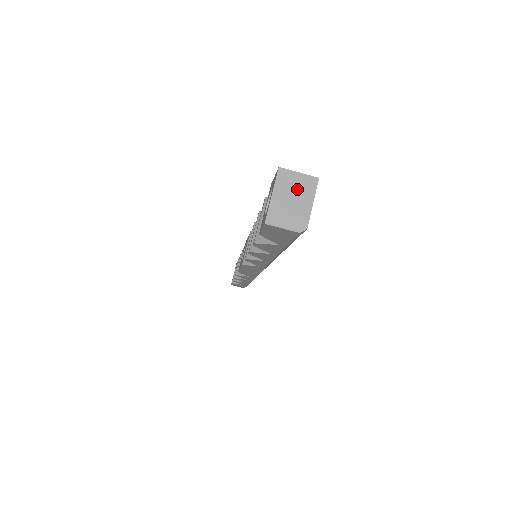
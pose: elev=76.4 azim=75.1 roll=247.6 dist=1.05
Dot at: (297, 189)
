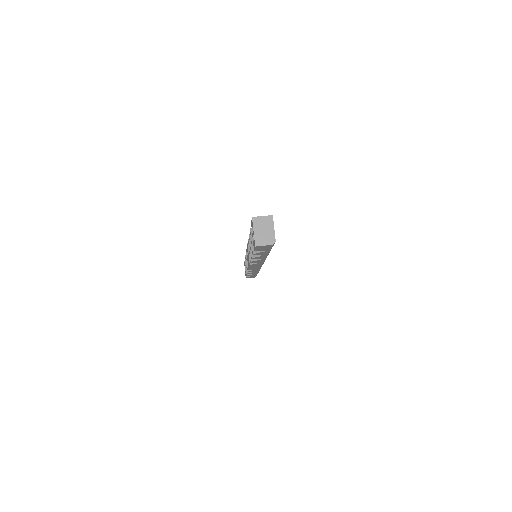
Dot at: (264, 224)
